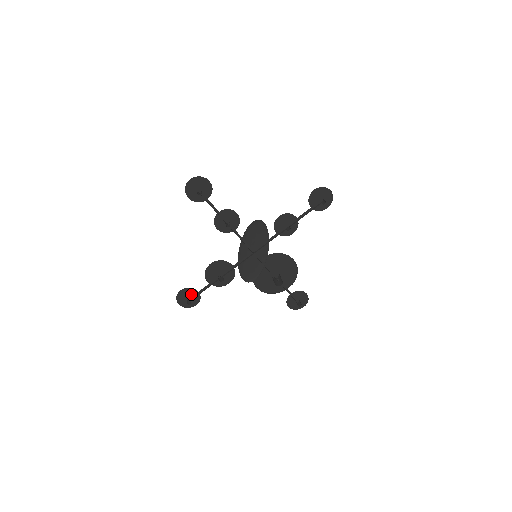
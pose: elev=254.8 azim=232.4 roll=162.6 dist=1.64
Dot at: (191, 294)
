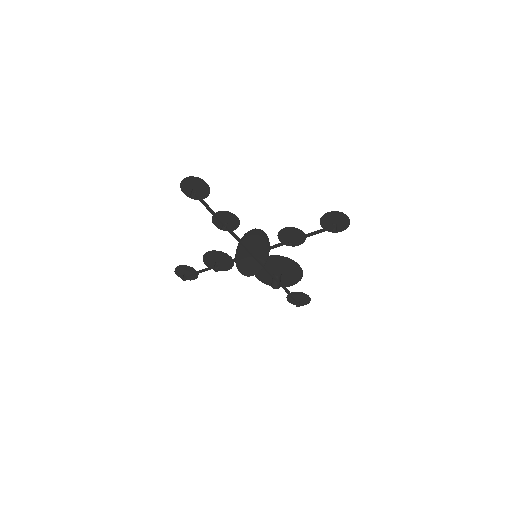
Dot at: (189, 270)
